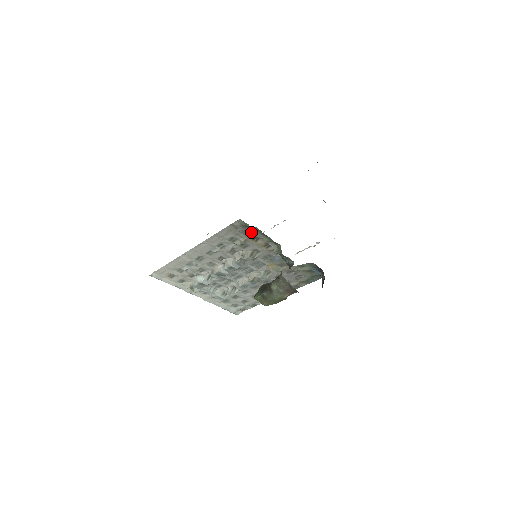
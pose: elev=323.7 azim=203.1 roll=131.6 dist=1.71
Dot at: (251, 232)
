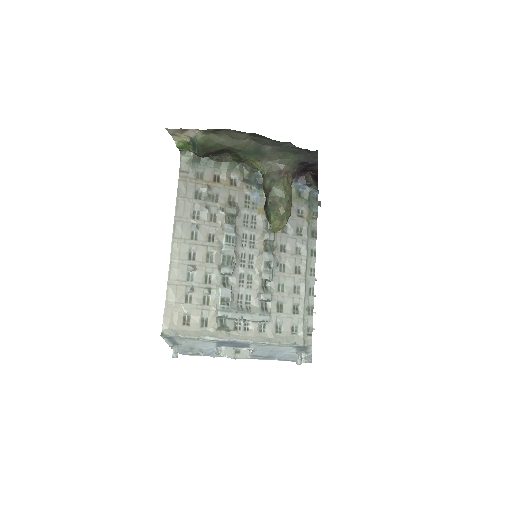
Dot at: (204, 172)
